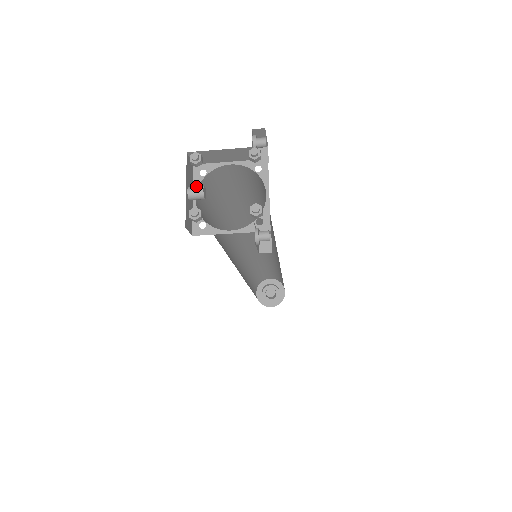
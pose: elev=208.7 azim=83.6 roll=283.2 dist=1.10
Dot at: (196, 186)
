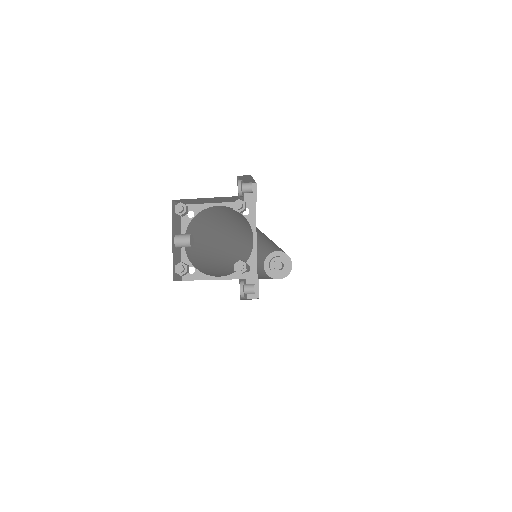
Dot at: (183, 235)
